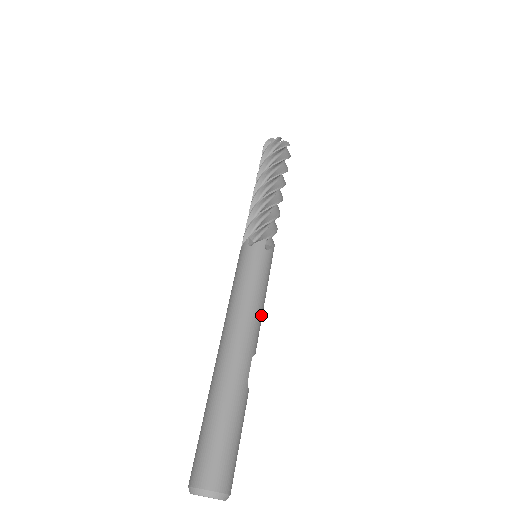
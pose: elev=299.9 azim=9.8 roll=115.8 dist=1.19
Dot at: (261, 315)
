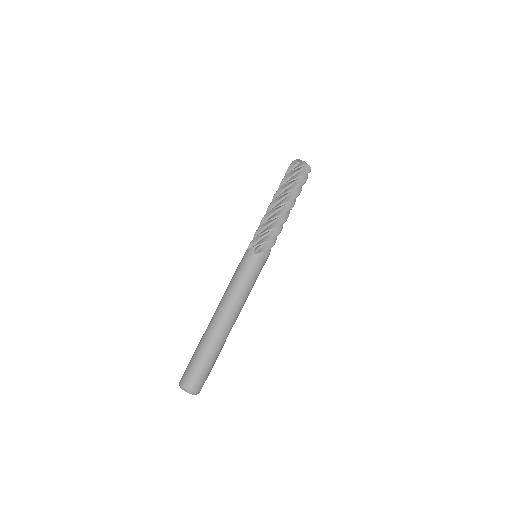
Dot at: occluded
